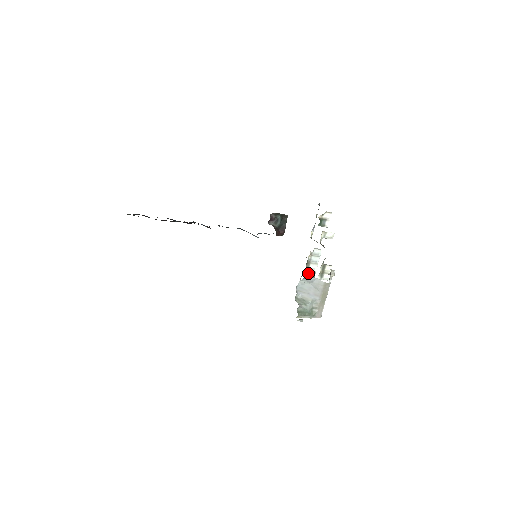
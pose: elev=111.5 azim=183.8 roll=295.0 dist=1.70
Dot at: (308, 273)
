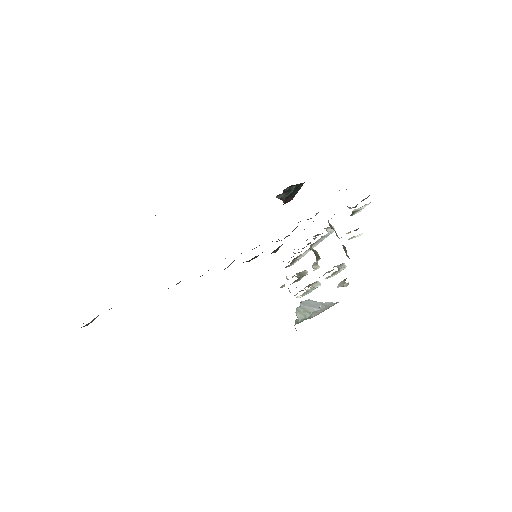
Dot at: (308, 249)
